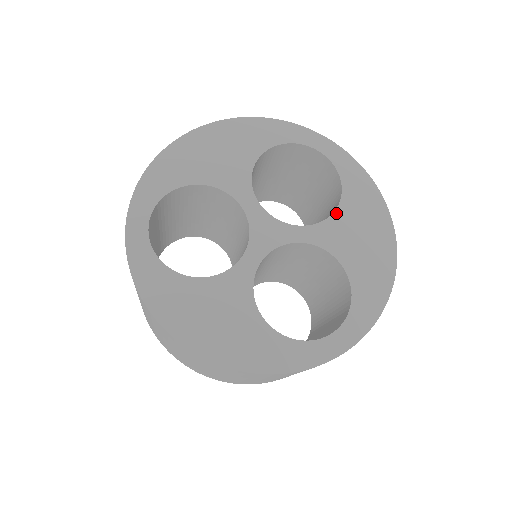
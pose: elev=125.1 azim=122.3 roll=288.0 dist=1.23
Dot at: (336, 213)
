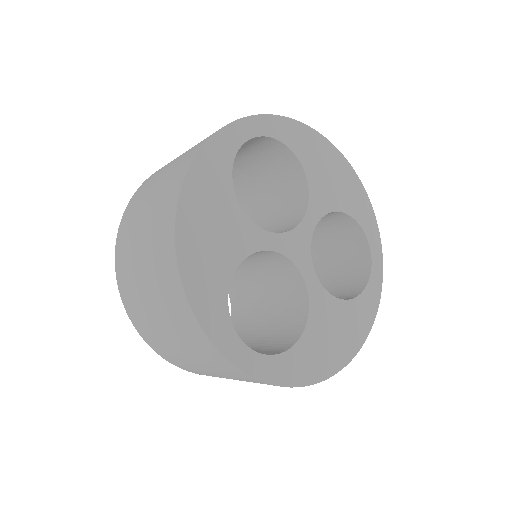
Dot at: (308, 178)
